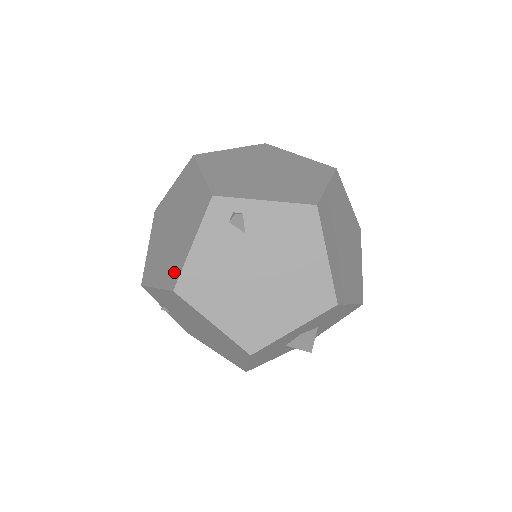
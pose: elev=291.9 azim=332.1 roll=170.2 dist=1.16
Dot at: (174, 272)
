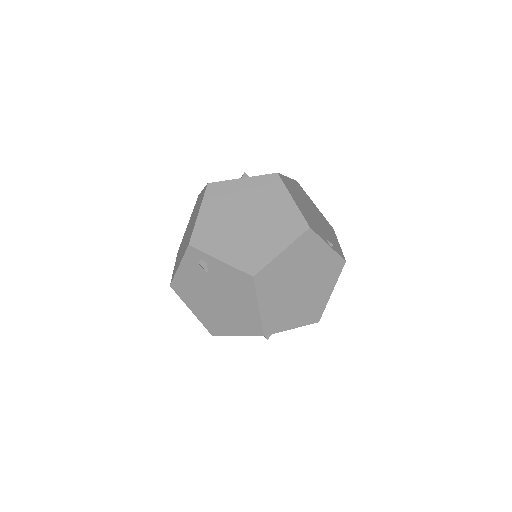
Dot at: (174, 272)
